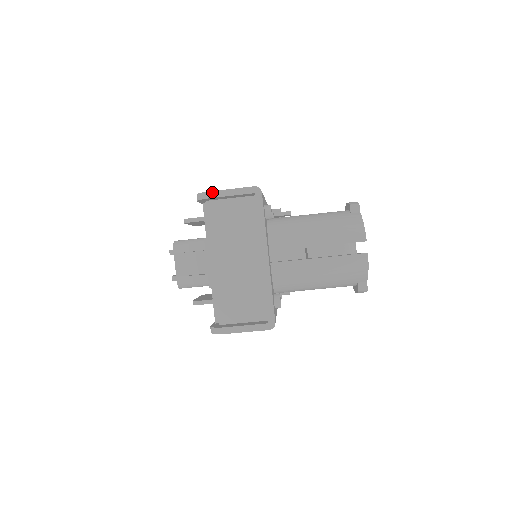
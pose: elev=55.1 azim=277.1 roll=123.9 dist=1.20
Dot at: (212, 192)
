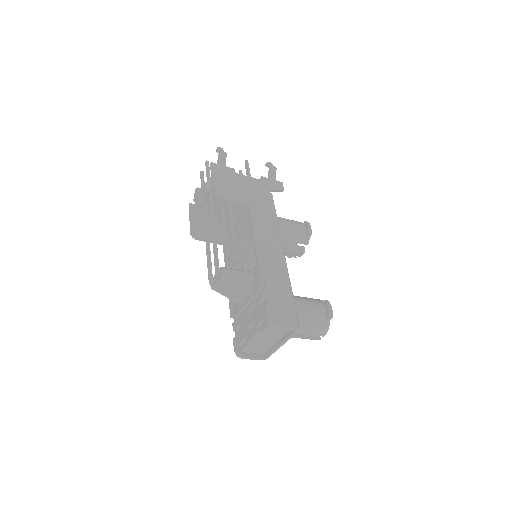
Dot at: (278, 326)
